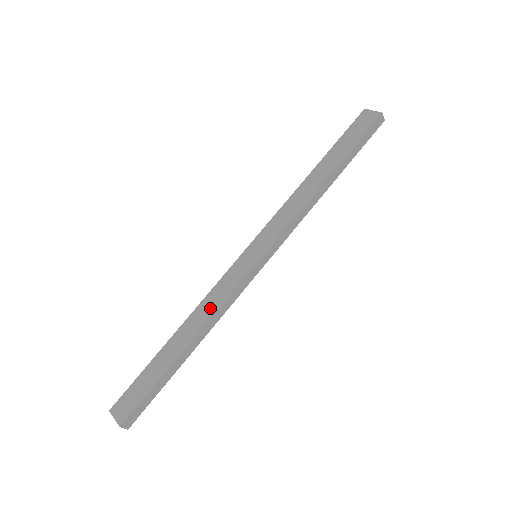
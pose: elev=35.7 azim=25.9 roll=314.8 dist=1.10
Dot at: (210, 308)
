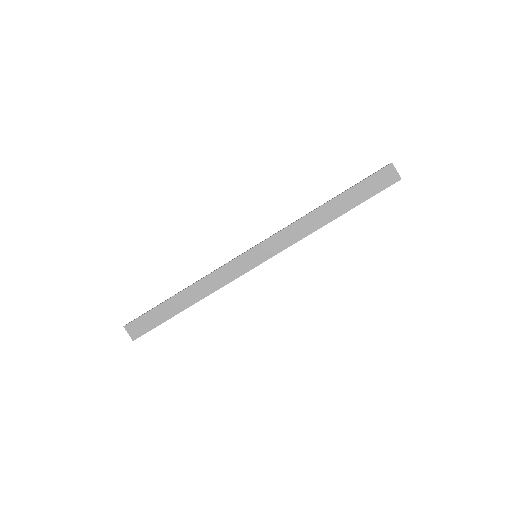
Dot at: (212, 286)
